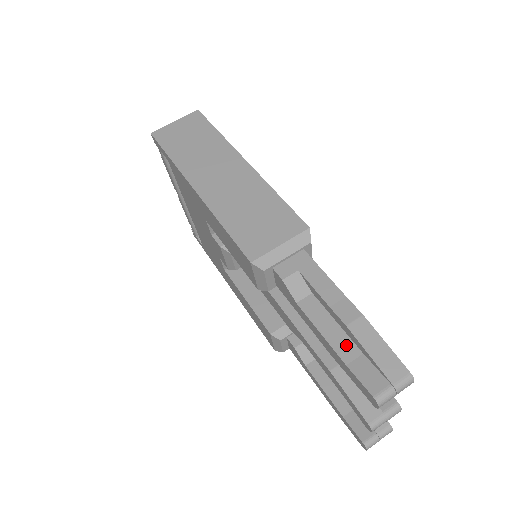
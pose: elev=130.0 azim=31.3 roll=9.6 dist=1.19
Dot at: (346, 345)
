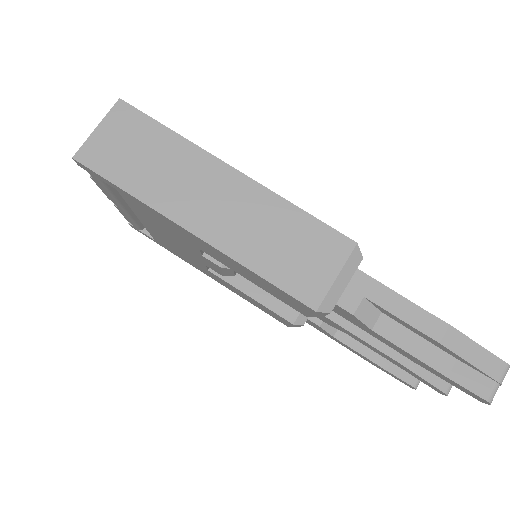
Dot at: (439, 357)
